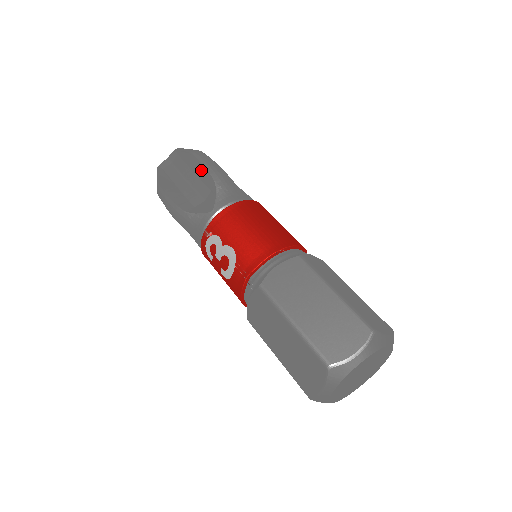
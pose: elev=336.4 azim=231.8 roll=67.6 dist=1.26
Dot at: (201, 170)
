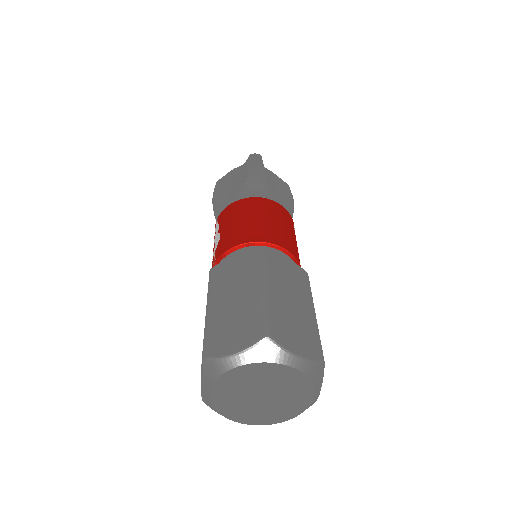
Dot at: (247, 169)
